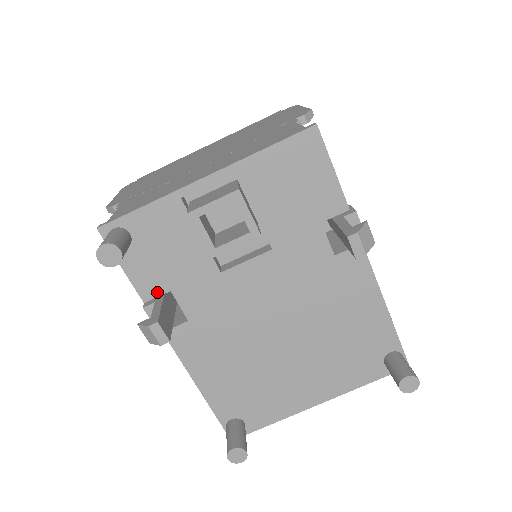
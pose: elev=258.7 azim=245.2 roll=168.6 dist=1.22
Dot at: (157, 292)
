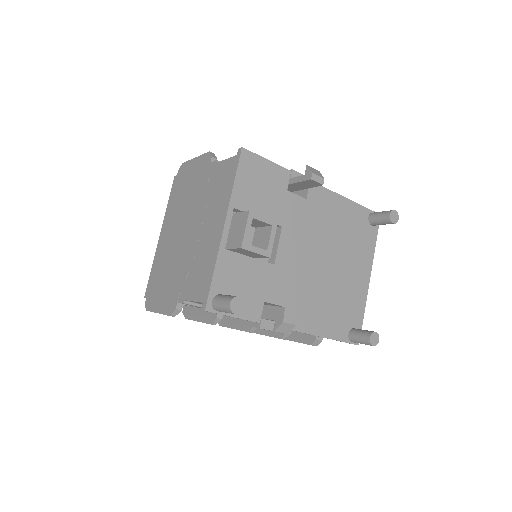
Dot at: (259, 310)
